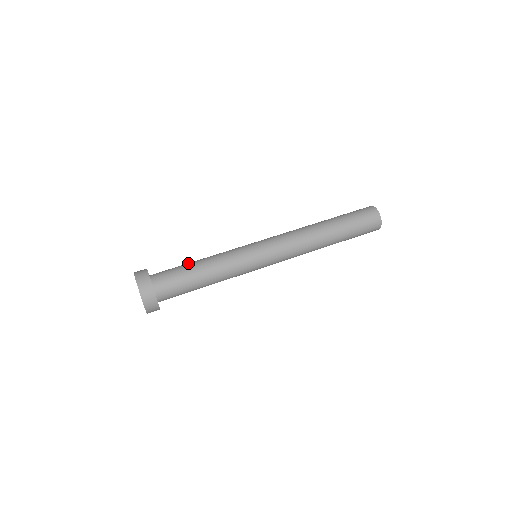
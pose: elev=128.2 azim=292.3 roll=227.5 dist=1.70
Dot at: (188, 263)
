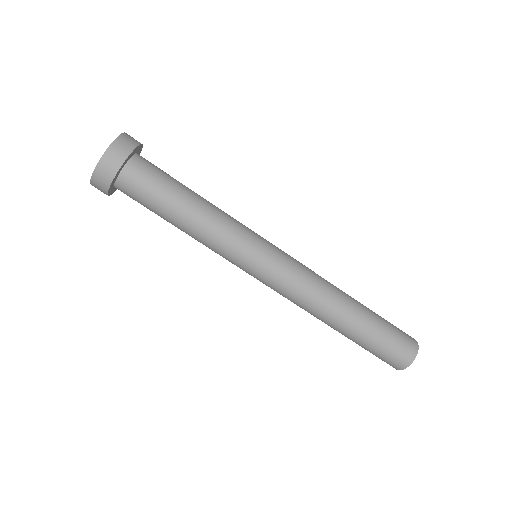
Dot at: occluded
